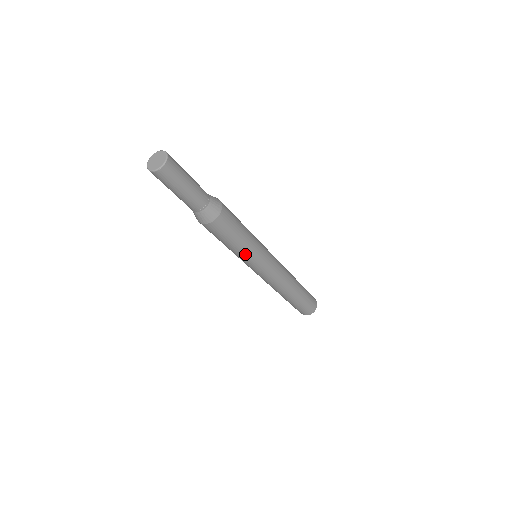
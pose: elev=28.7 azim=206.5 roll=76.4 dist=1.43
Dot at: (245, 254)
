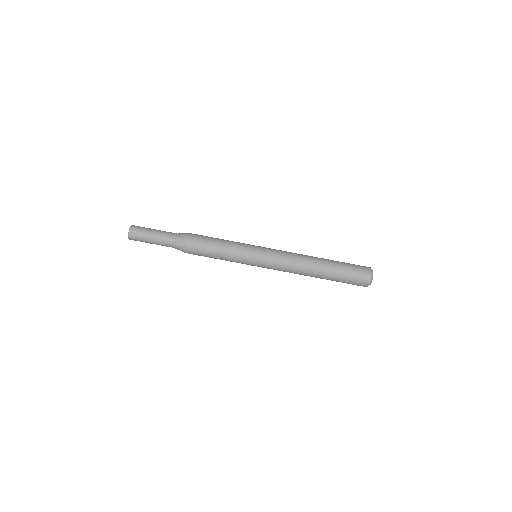
Dot at: (233, 260)
